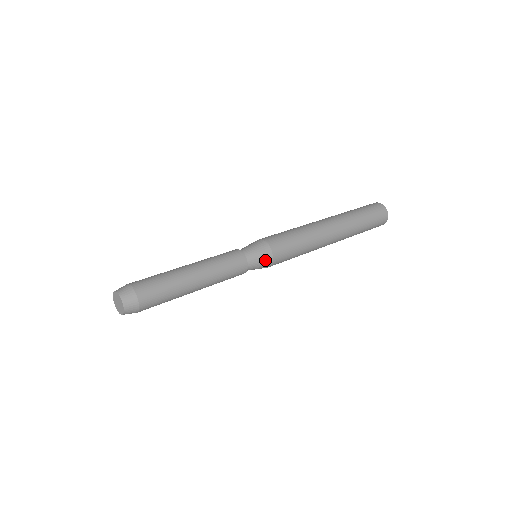
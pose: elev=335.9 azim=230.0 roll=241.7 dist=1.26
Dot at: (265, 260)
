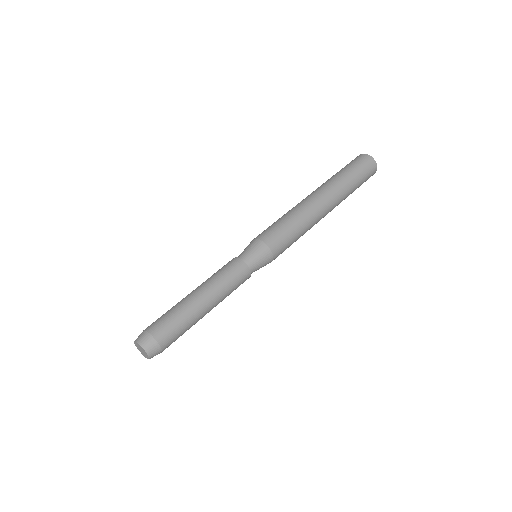
Dot at: (265, 258)
